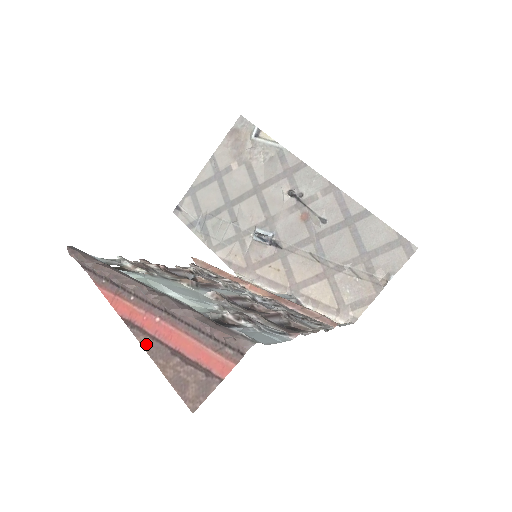
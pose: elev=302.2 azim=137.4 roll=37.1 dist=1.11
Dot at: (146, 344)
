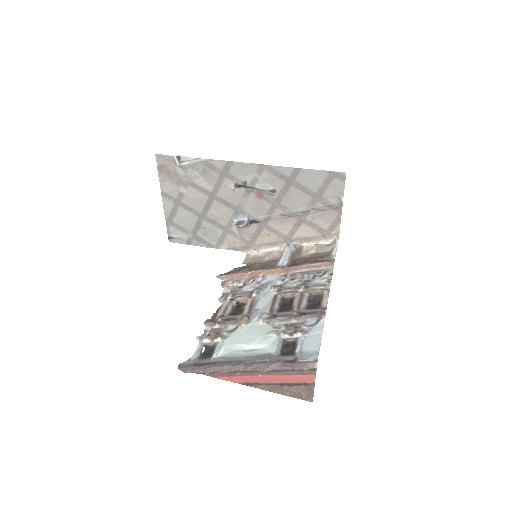
Dot at: (265, 388)
